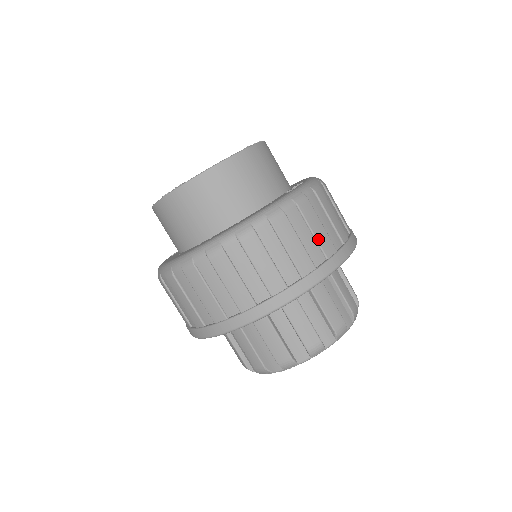
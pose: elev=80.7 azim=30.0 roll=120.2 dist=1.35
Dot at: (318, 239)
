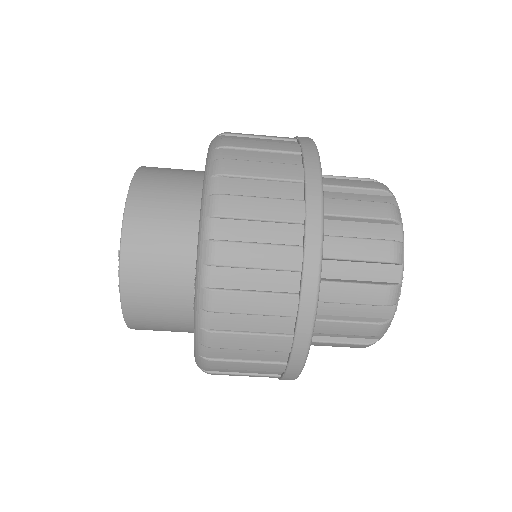
Dot at: (262, 349)
